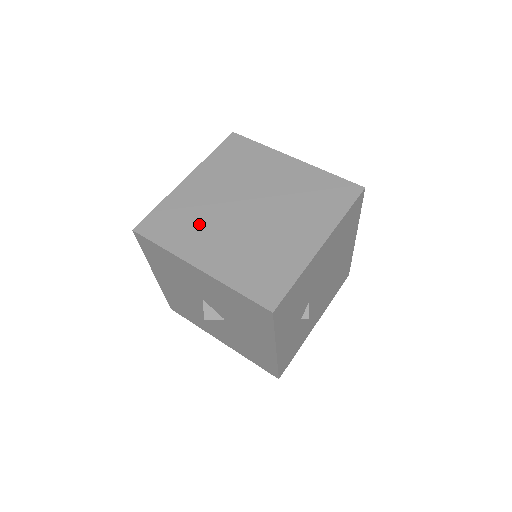
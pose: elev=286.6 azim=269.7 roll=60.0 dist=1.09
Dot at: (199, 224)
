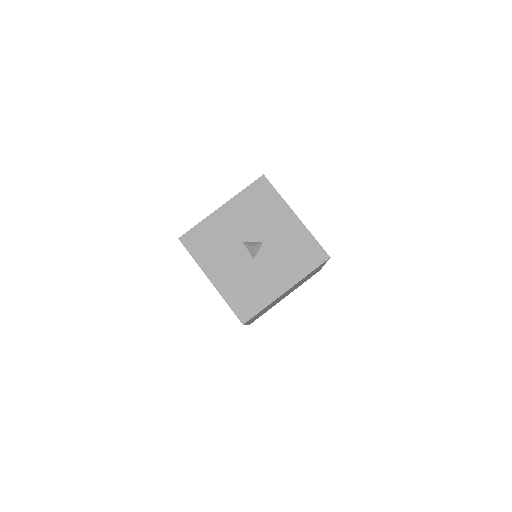
Dot at: occluded
